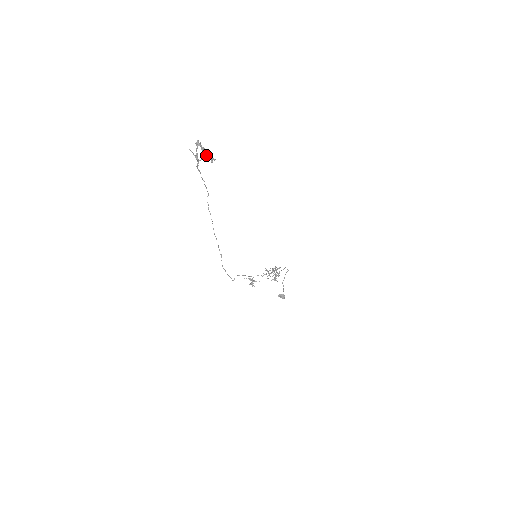
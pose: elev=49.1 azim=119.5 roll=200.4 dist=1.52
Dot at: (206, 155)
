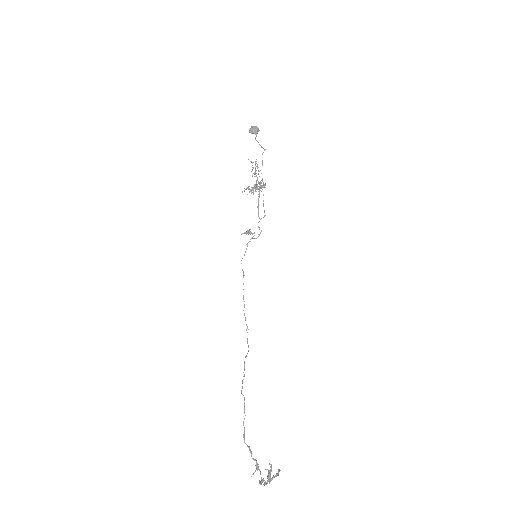
Dot at: (269, 472)
